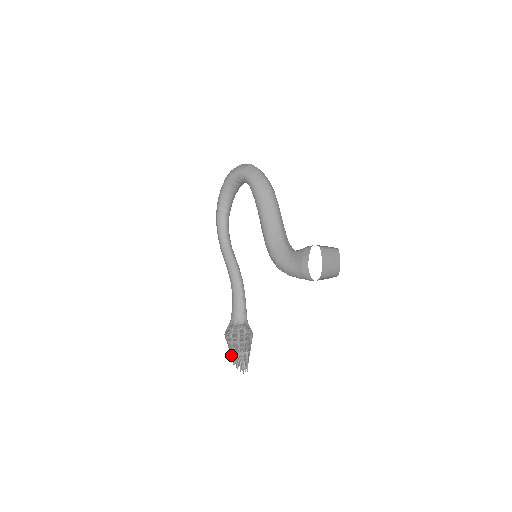
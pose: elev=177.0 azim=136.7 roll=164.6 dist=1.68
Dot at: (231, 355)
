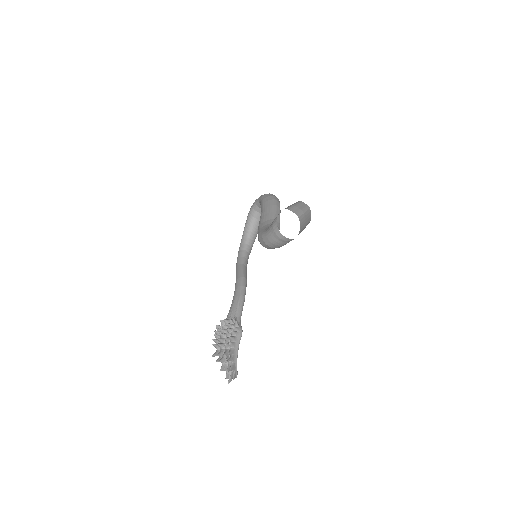
Dot at: occluded
